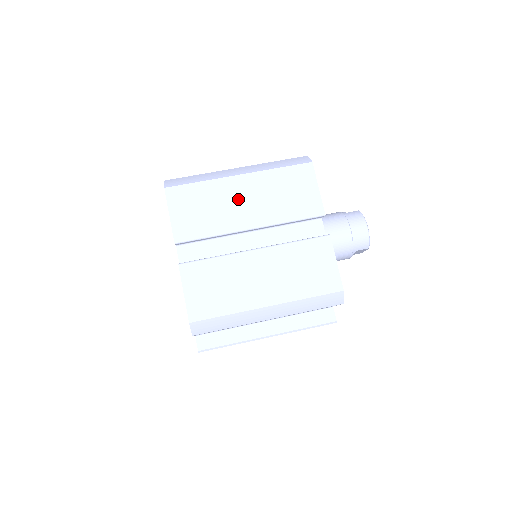
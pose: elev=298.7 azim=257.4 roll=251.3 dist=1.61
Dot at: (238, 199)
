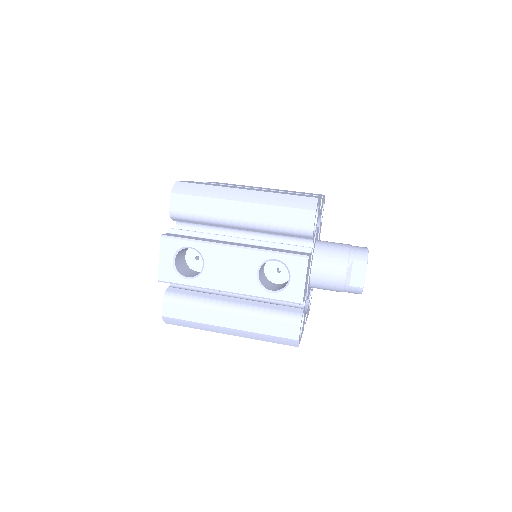
Dot at: occluded
